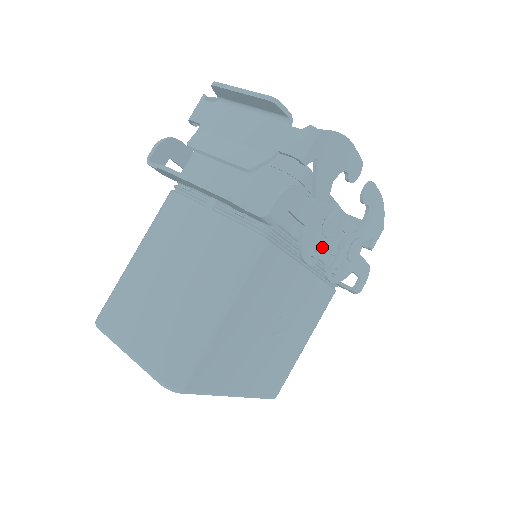
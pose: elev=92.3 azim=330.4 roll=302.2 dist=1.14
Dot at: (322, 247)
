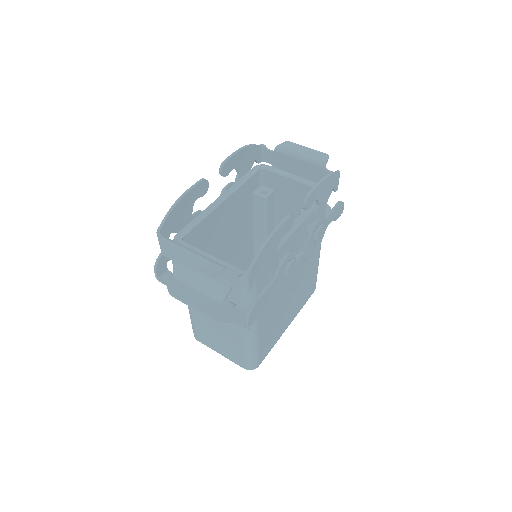
Dot at: occluded
